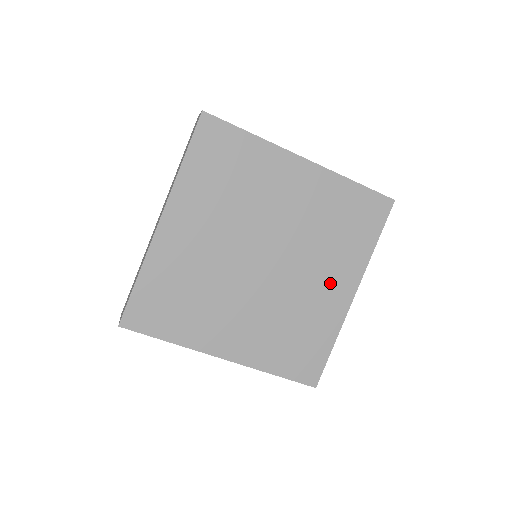
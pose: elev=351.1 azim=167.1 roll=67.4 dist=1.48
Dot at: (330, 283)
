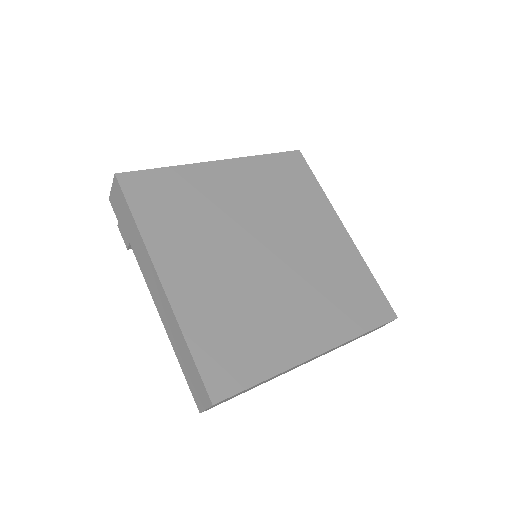
Dot at: (305, 321)
